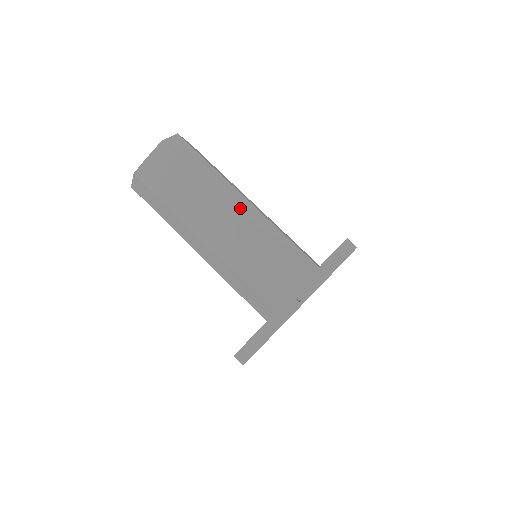
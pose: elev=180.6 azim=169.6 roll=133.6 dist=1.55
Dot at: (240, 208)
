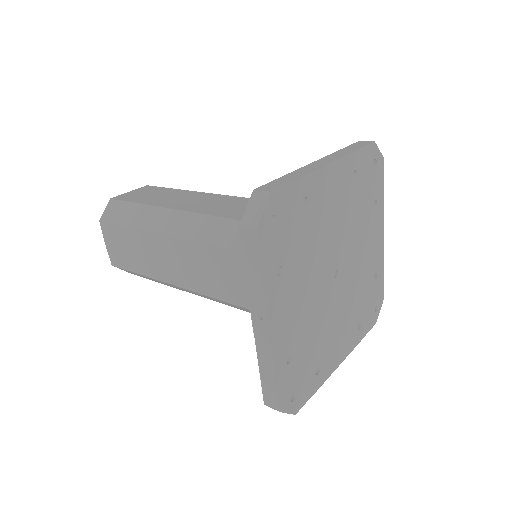
Dot at: (183, 230)
